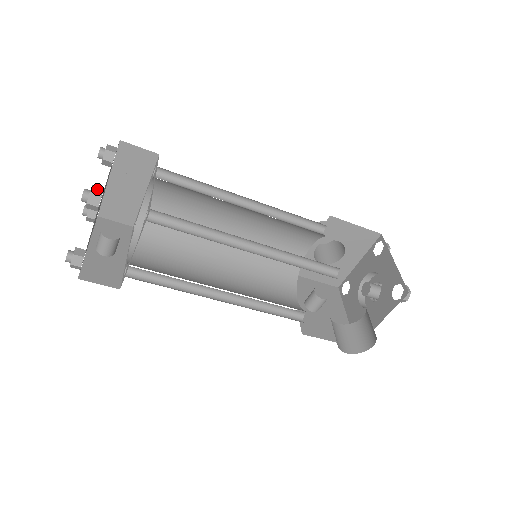
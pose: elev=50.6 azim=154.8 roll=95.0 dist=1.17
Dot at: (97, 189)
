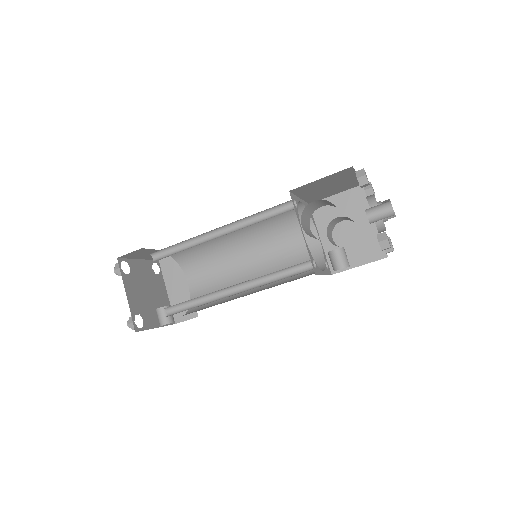
Dot at: occluded
